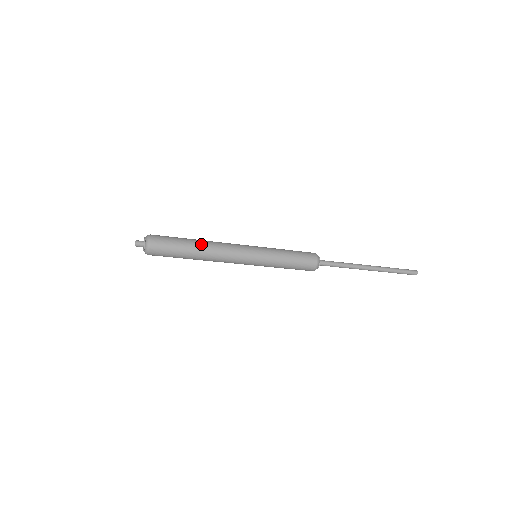
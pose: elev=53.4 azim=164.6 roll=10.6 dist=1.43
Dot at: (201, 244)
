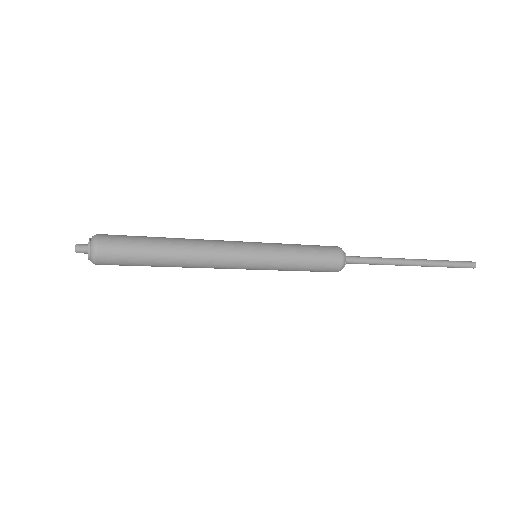
Dot at: (175, 243)
